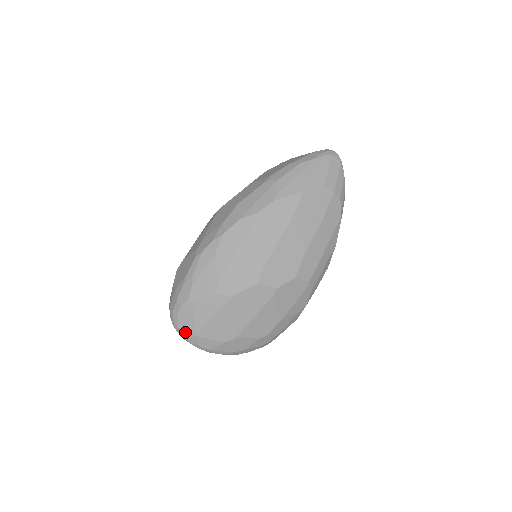
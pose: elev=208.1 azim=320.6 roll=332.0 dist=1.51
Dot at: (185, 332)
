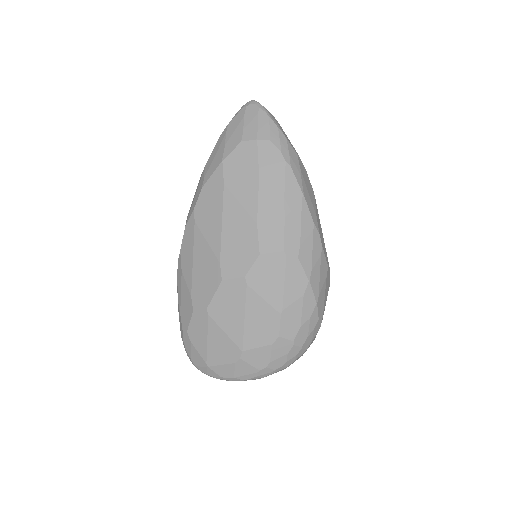
Dot at: (200, 367)
